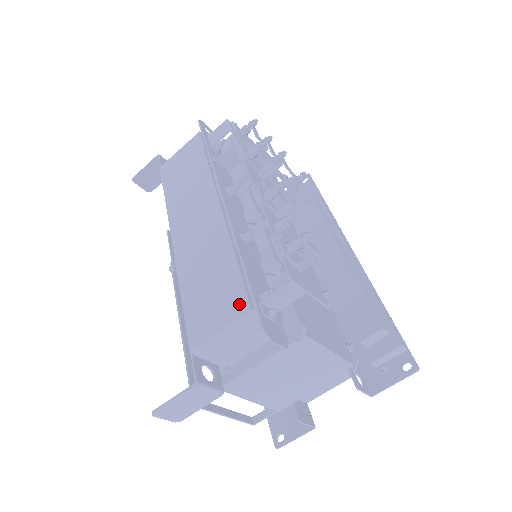
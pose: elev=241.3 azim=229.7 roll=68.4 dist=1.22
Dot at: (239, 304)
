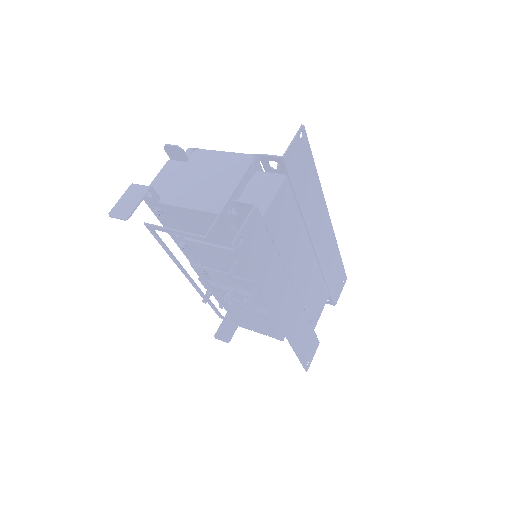
Dot at: occluded
